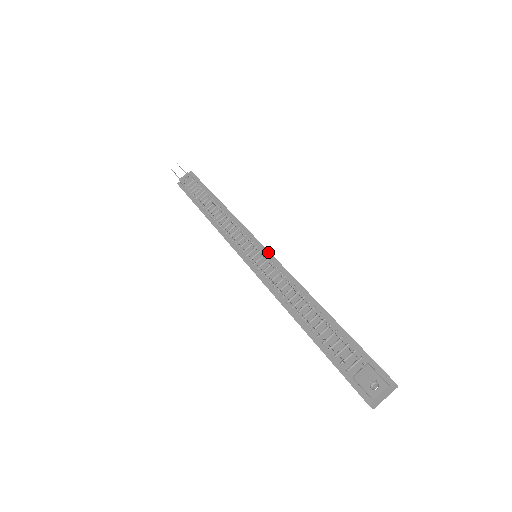
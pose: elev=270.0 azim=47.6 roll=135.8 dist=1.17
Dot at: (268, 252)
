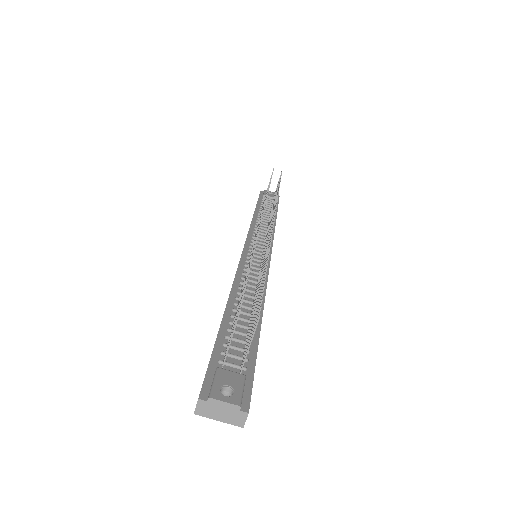
Dot at: (269, 260)
